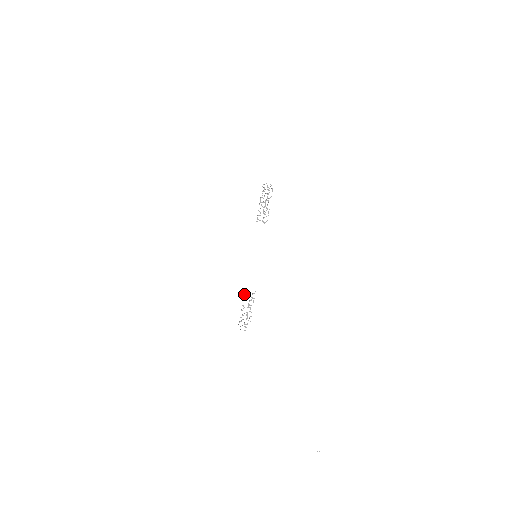
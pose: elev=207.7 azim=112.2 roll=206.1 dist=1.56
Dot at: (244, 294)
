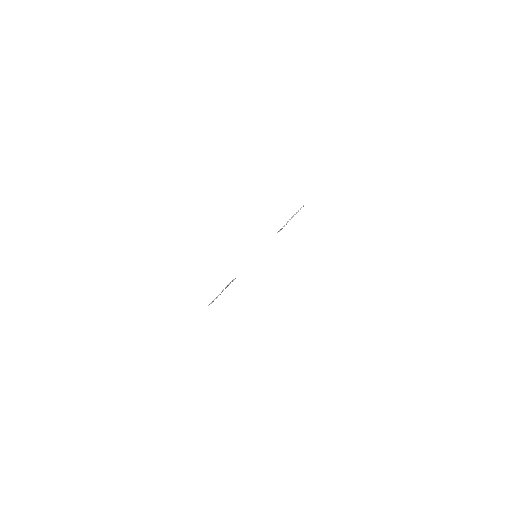
Dot at: (230, 282)
